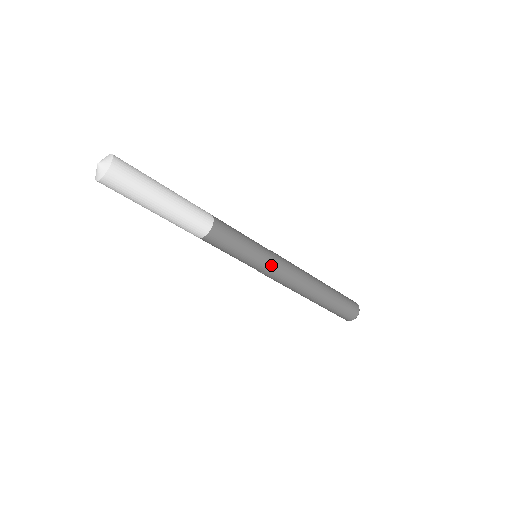
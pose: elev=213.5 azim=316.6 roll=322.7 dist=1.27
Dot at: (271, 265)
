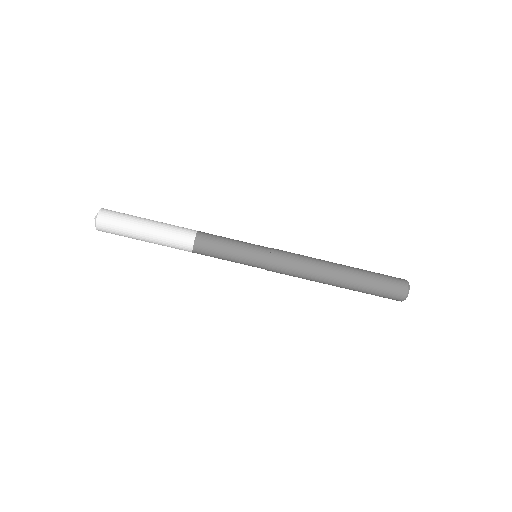
Dot at: (270, 252)
